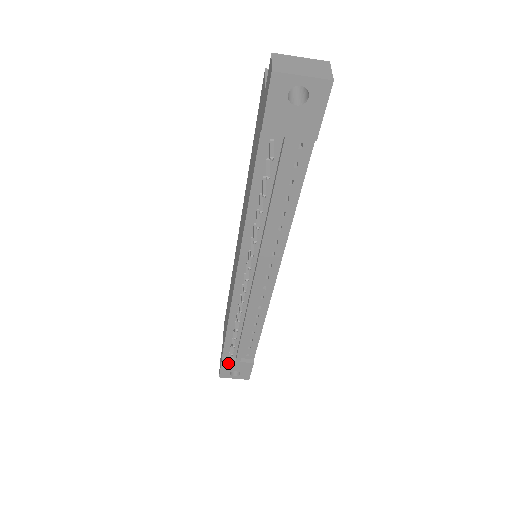
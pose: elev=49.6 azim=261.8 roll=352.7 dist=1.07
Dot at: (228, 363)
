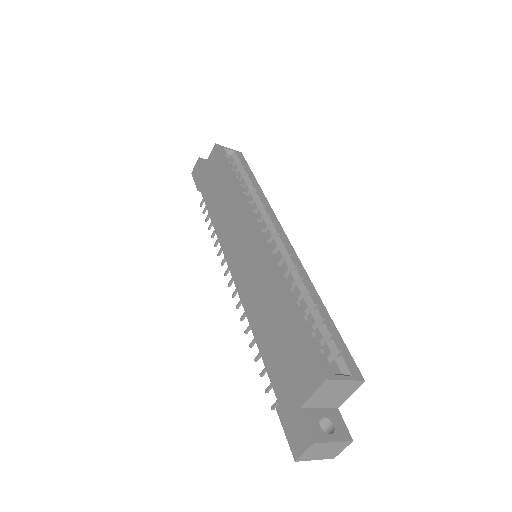
Dot at: (202, 202)
